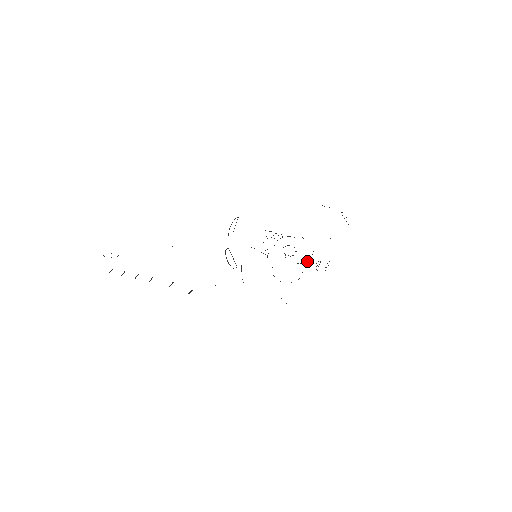
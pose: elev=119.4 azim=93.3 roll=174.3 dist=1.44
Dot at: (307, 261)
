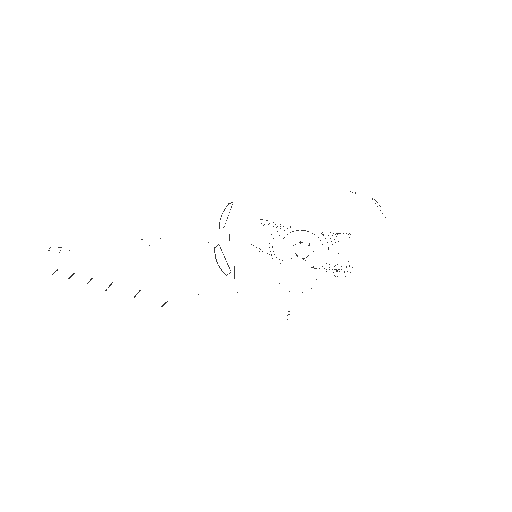
Dot at: occluded
